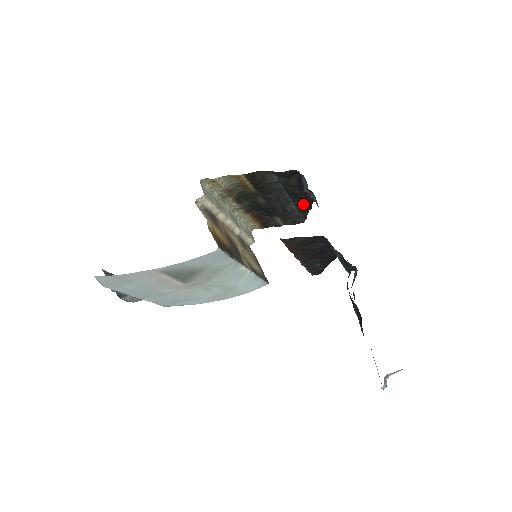
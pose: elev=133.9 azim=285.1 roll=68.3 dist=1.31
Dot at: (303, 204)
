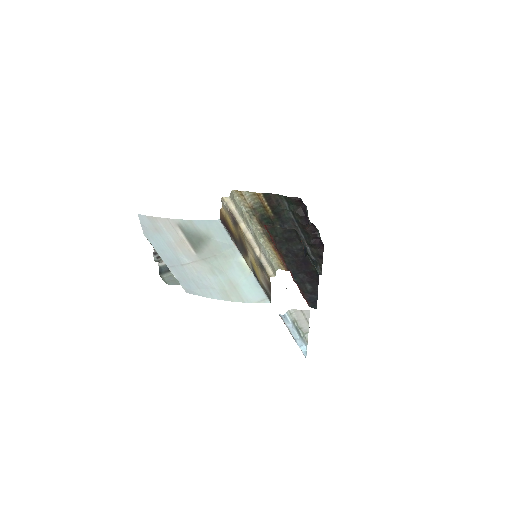
Dot at: (313, 244)
